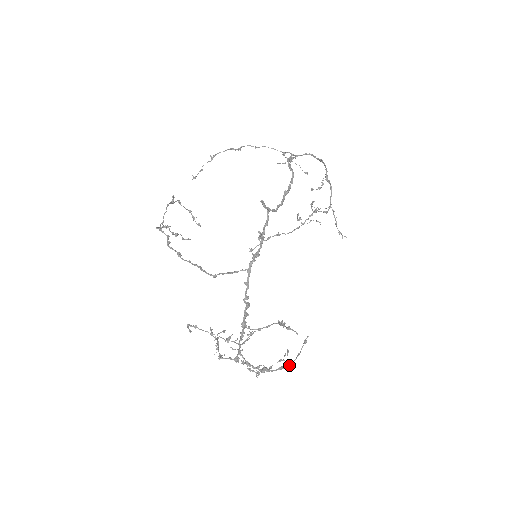
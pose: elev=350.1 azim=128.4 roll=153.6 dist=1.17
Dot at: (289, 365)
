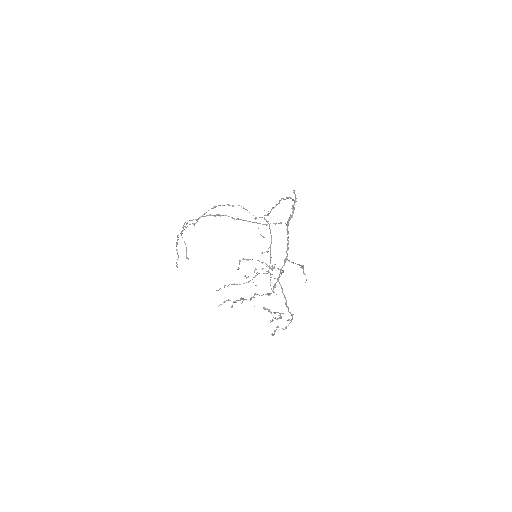
Dot at: (291, 319)
